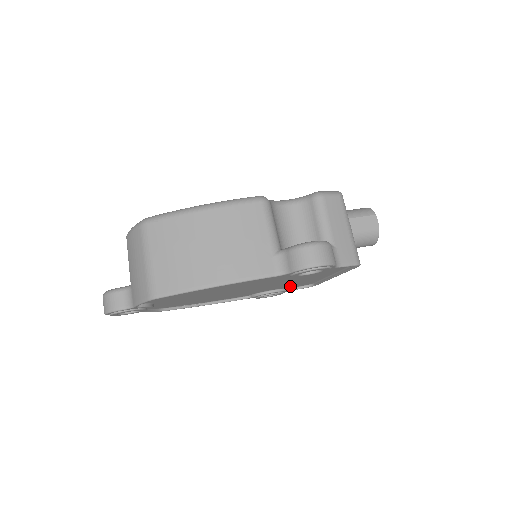
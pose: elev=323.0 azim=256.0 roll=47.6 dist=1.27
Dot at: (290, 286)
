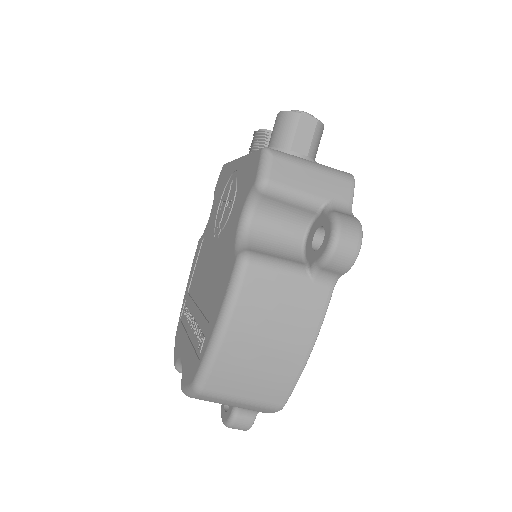
Dot at: occluded
